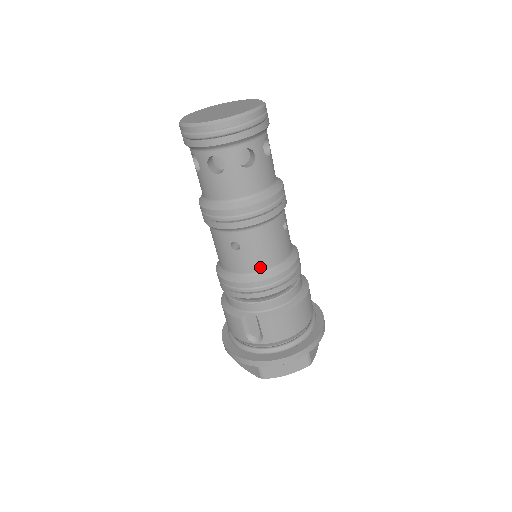
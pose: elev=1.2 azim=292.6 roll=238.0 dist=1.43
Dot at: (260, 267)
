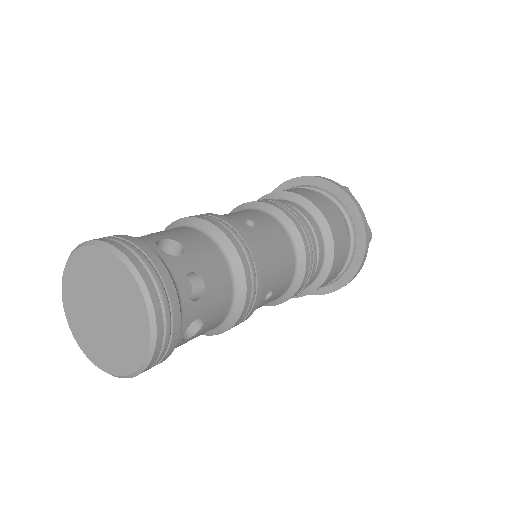
Dot at: occluded
